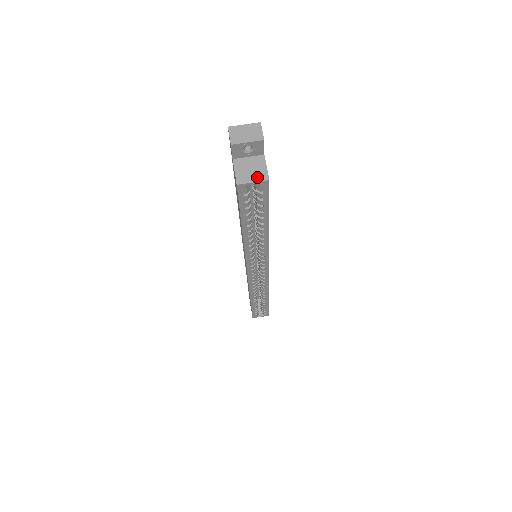
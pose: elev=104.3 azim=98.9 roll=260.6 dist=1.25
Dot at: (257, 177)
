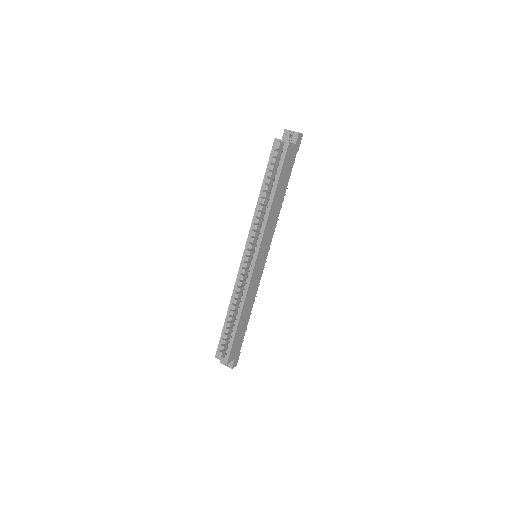
Dot at: (285, 141)
